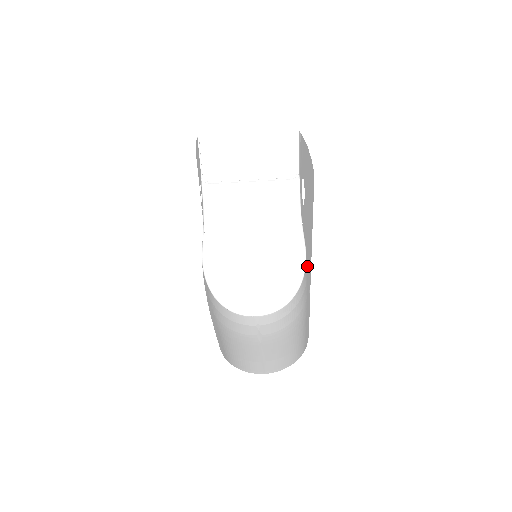
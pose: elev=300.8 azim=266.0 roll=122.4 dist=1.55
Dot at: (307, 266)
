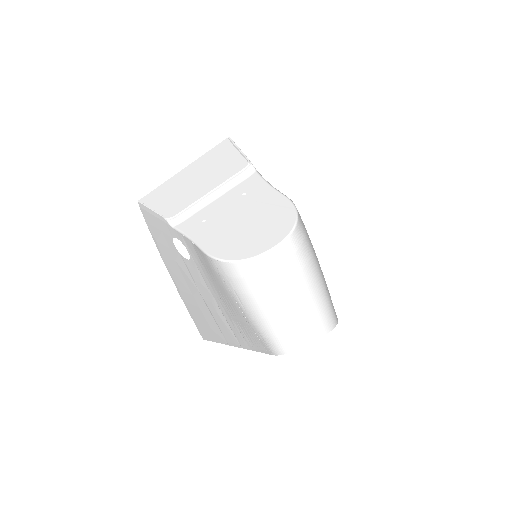
Dot at: occluded
